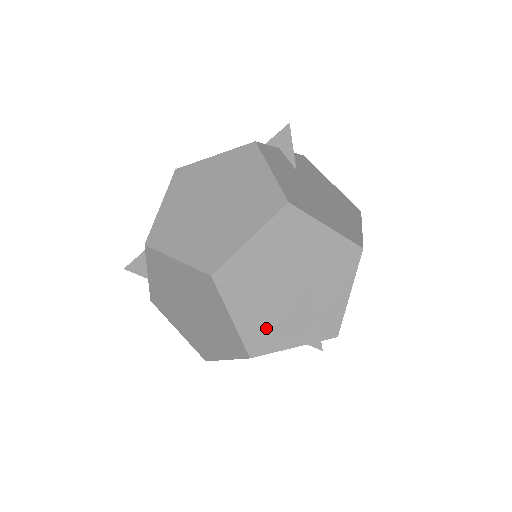
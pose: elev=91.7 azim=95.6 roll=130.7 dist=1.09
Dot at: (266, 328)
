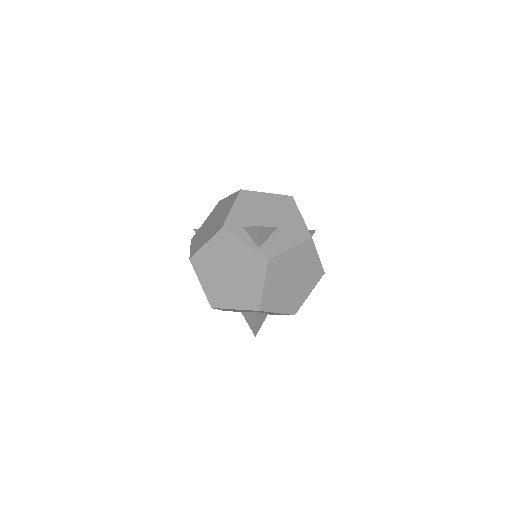
Dot at: (241, 224)
